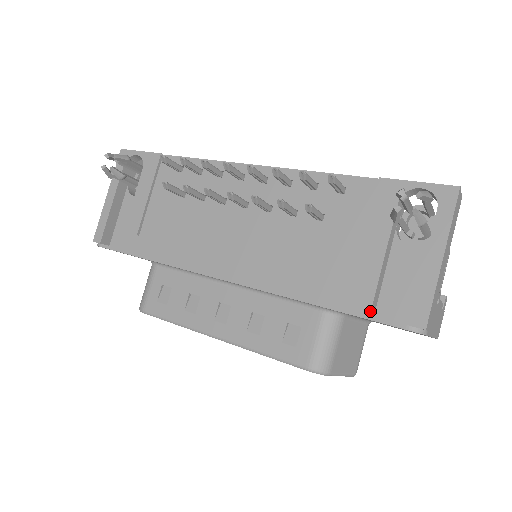
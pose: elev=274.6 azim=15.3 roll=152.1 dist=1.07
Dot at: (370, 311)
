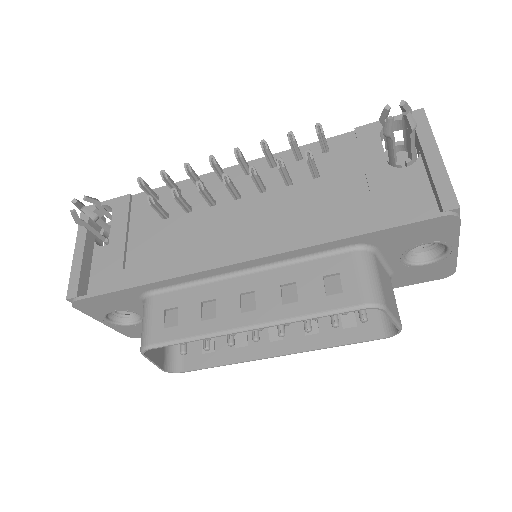
Dot at: (402, 218)
